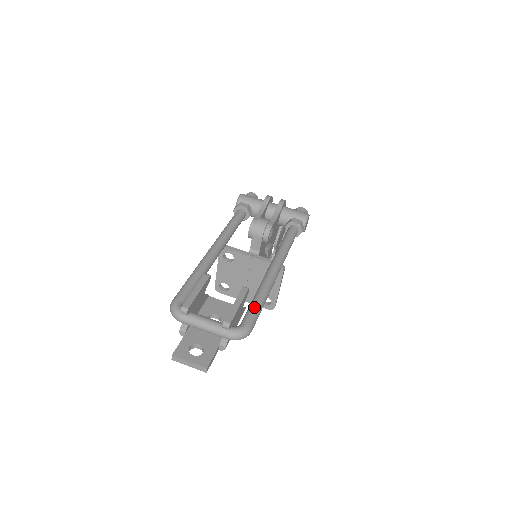
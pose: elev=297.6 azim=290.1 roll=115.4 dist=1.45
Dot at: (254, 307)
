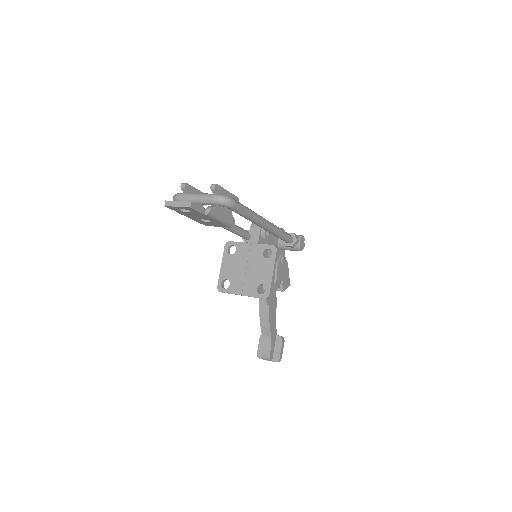
Dot at: occluded
